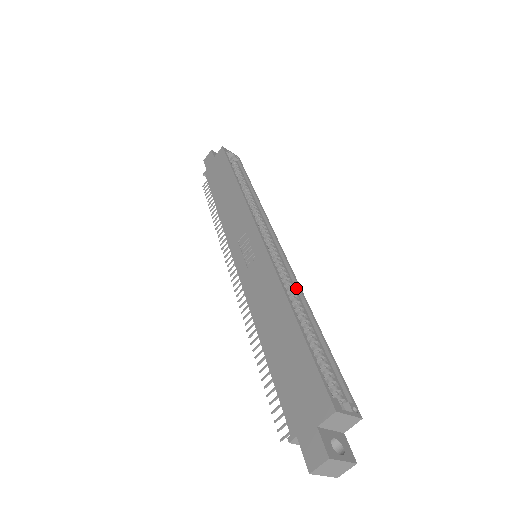
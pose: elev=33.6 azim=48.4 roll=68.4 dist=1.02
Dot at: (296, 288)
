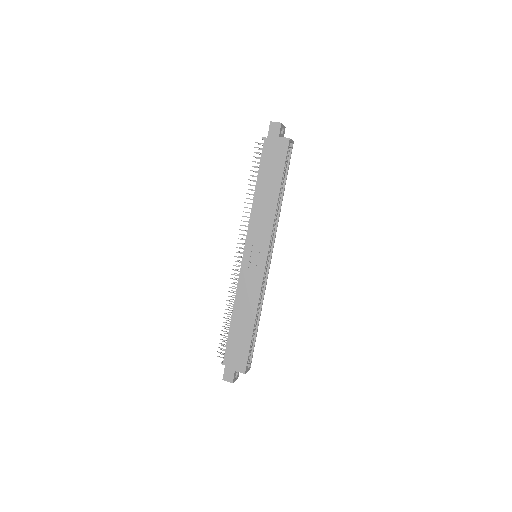
Dot at: (262, 295)
